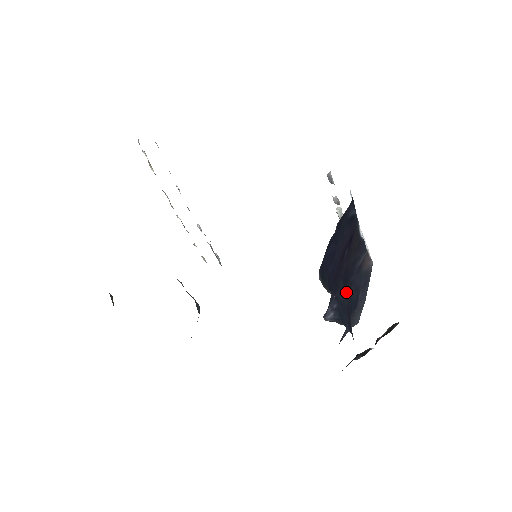
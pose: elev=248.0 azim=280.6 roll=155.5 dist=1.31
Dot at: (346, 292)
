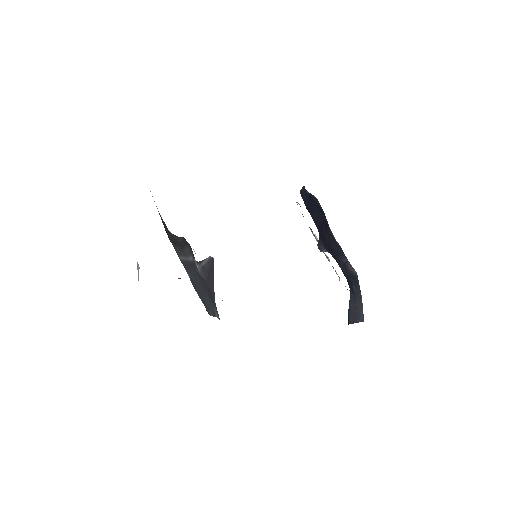
Dot at: occluded
